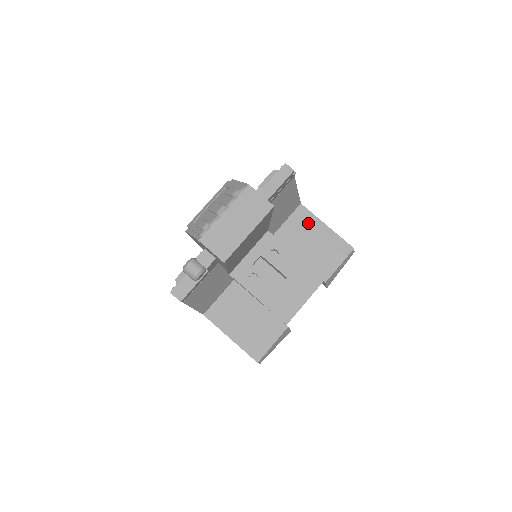
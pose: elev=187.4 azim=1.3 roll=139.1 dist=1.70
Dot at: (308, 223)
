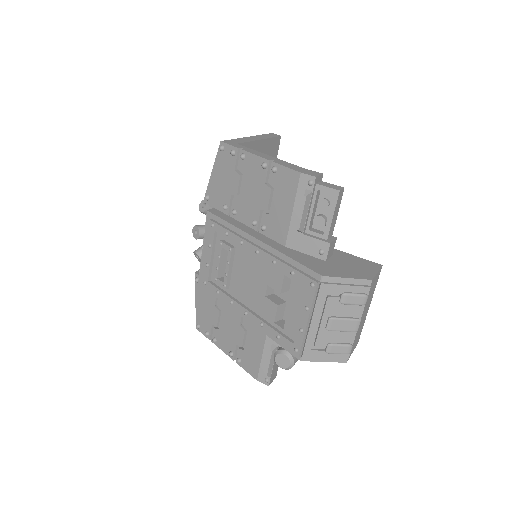
Dot at: occluded
